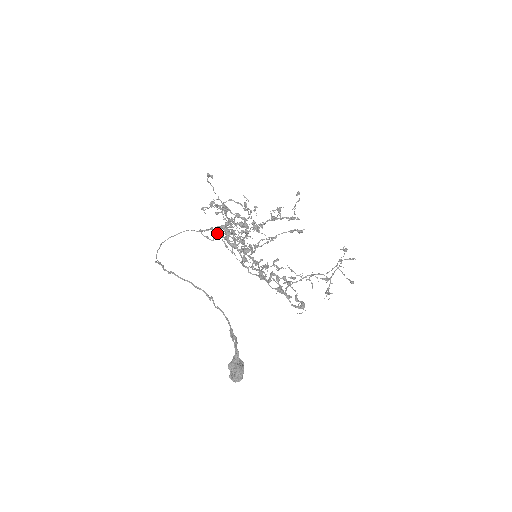
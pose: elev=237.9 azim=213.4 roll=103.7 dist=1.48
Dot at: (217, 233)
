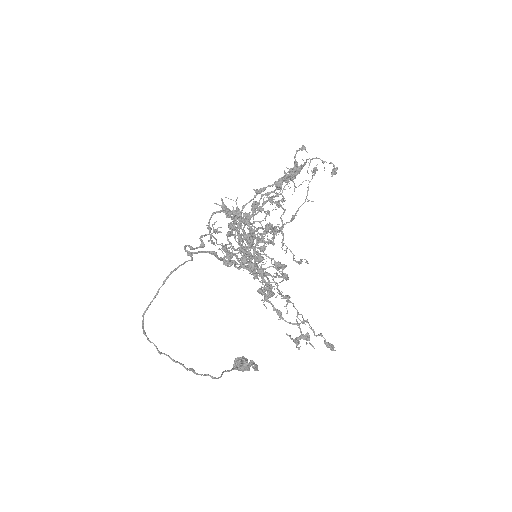
Dot at: occluded
